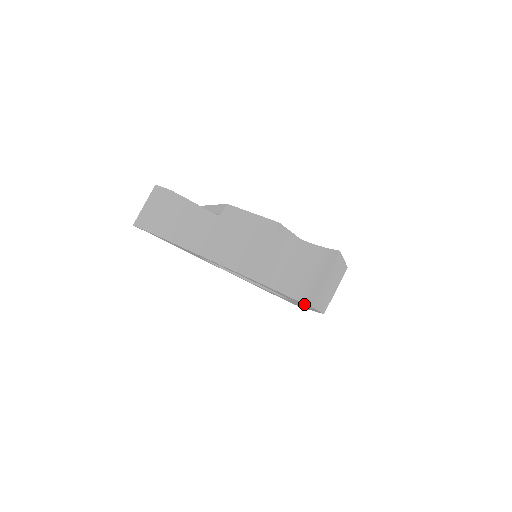
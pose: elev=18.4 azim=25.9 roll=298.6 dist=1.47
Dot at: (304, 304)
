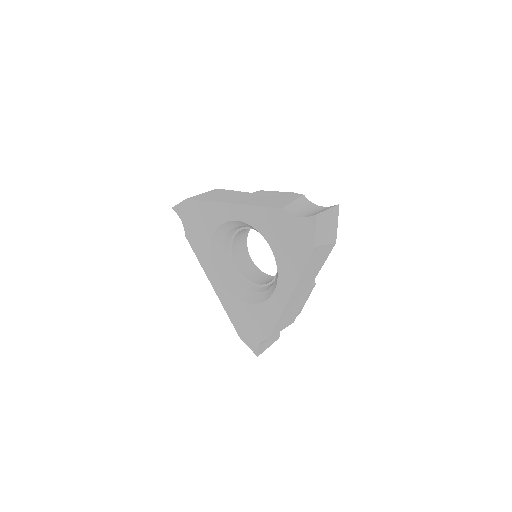
Dot at: (304, 227)
